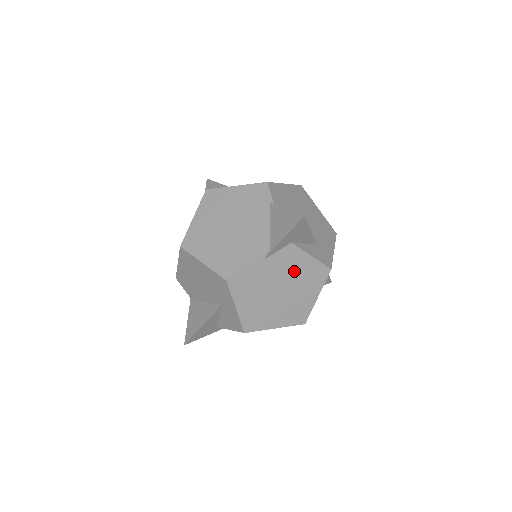
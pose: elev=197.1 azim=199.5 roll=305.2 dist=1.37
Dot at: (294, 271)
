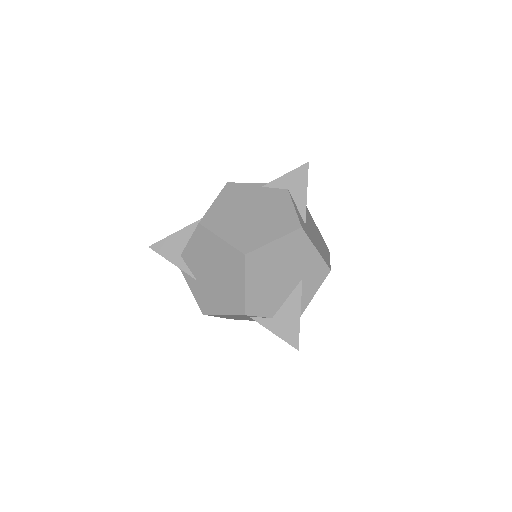
Dot at: (274, 208)
